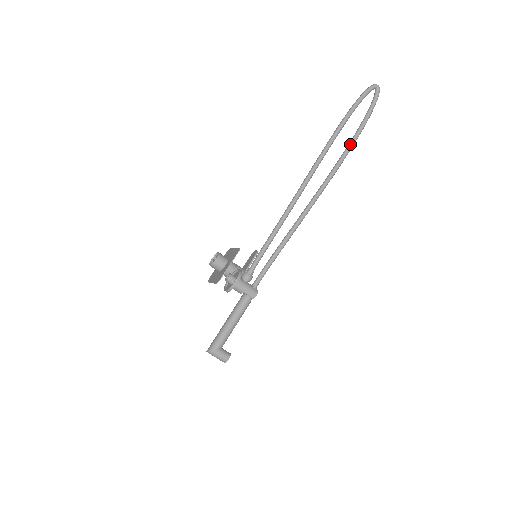
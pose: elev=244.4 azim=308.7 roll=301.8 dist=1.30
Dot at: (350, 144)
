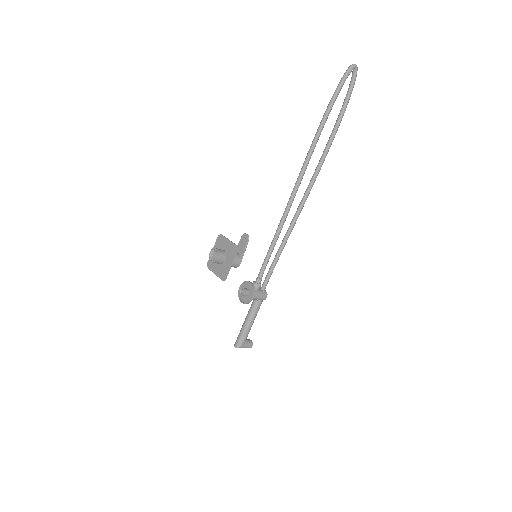
Dot at: (332, 138)
